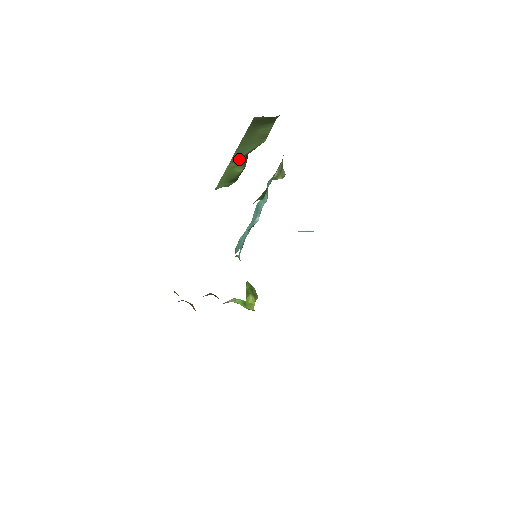
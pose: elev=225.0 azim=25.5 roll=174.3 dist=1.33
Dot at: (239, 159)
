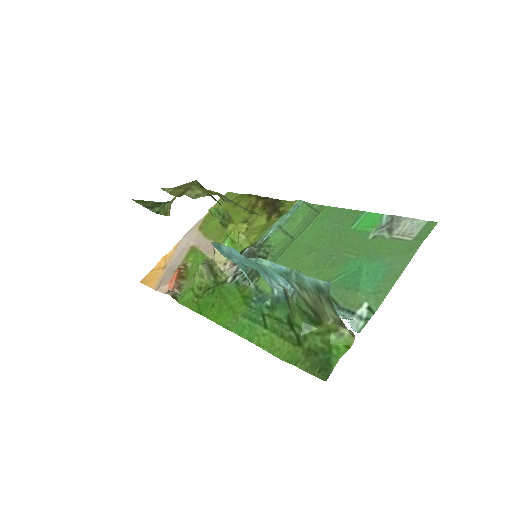
Dot at: occluded
